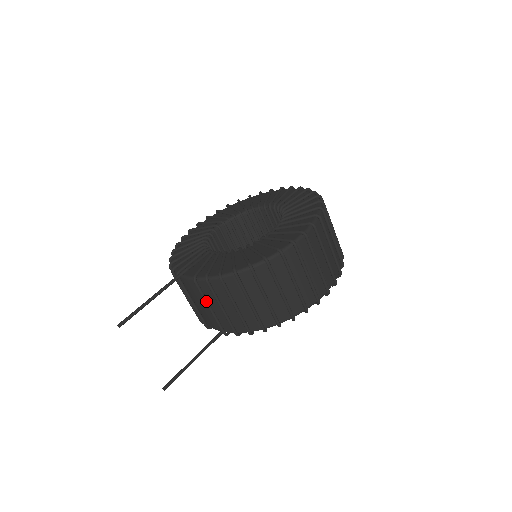
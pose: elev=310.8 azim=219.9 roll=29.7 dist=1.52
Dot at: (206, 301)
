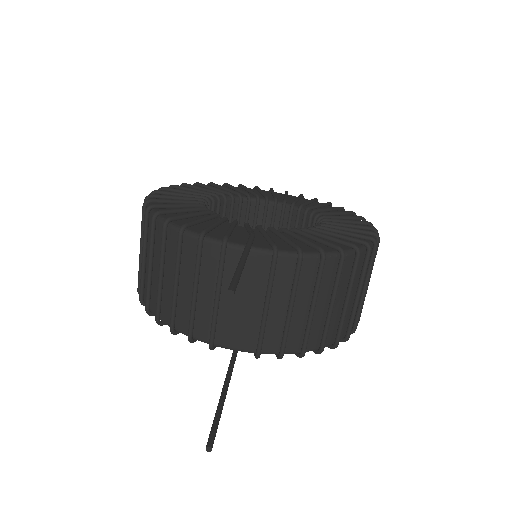
Dot at: (271, 292)
